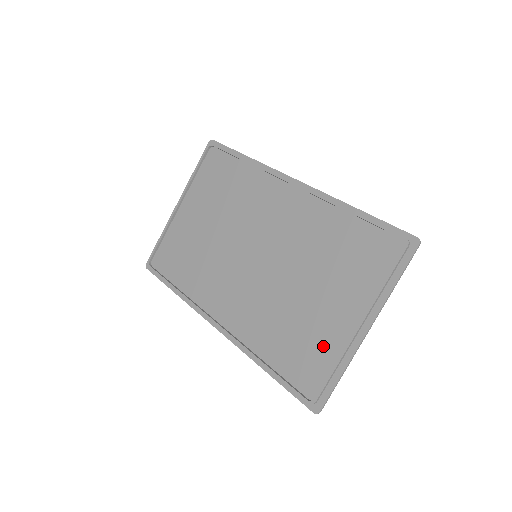
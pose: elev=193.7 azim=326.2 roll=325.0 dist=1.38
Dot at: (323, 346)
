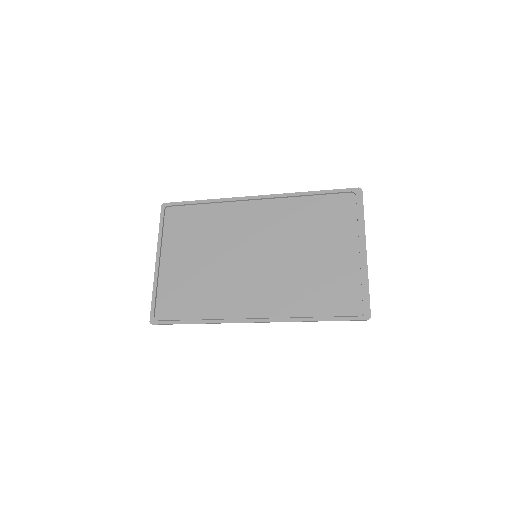
Dot at: (345, 277)
